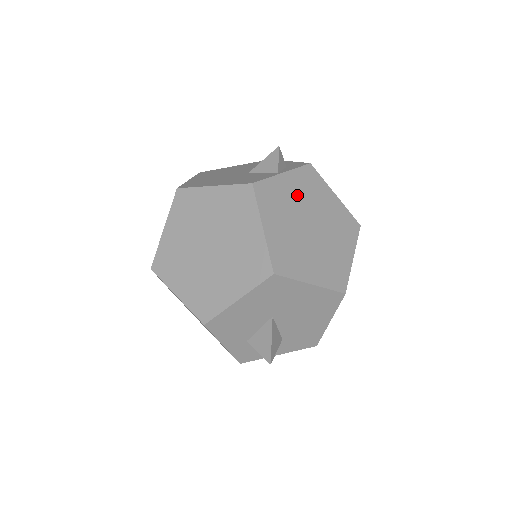
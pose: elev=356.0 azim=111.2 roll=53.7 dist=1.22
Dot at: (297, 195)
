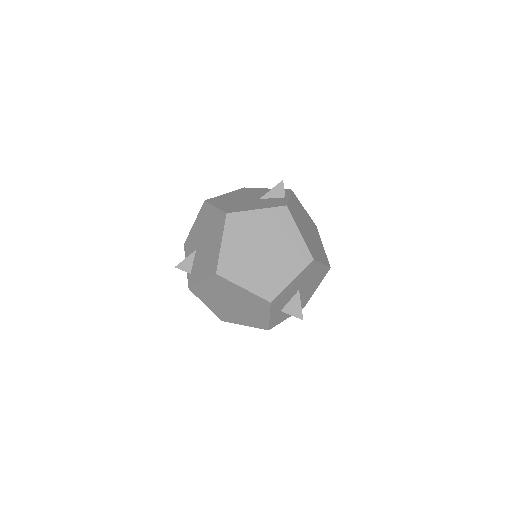
Dot at: (298, 211)
